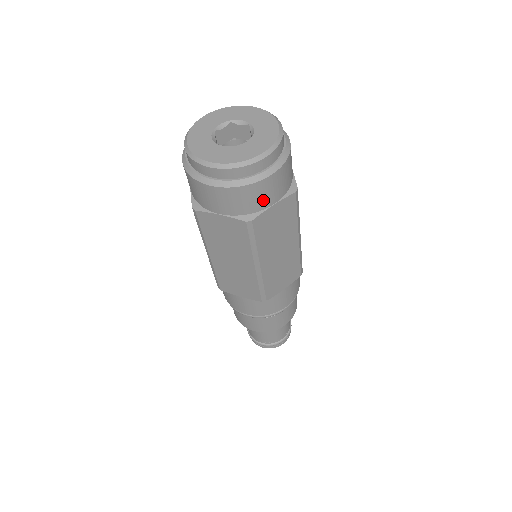
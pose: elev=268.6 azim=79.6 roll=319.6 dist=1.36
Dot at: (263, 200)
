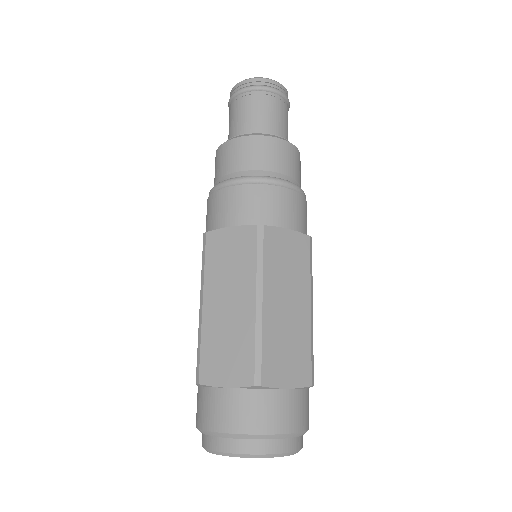
Dot at: occluded
